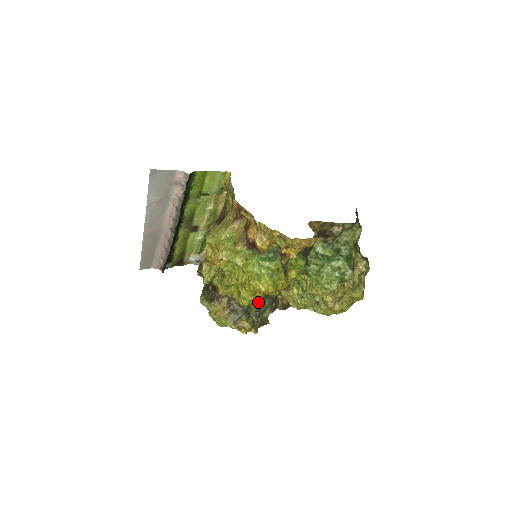
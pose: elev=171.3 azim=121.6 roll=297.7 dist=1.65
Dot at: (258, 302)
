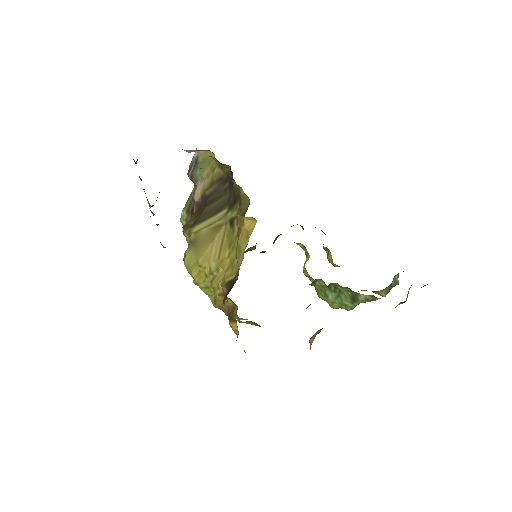
Dot at: occluded
